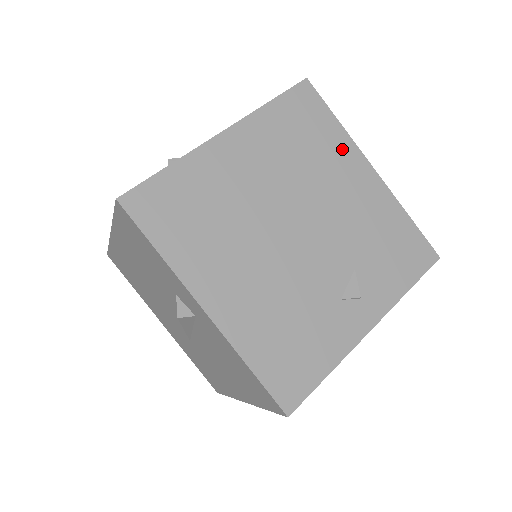
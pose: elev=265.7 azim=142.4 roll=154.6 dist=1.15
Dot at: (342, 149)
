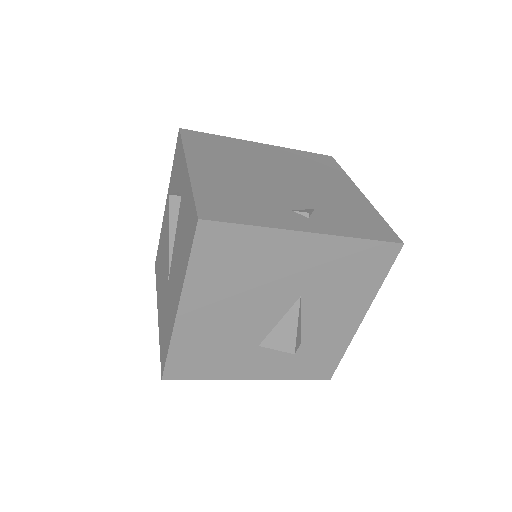
Dot at: (340, 178)
